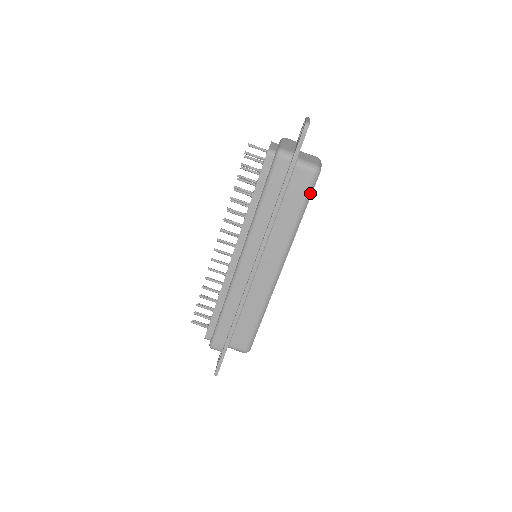
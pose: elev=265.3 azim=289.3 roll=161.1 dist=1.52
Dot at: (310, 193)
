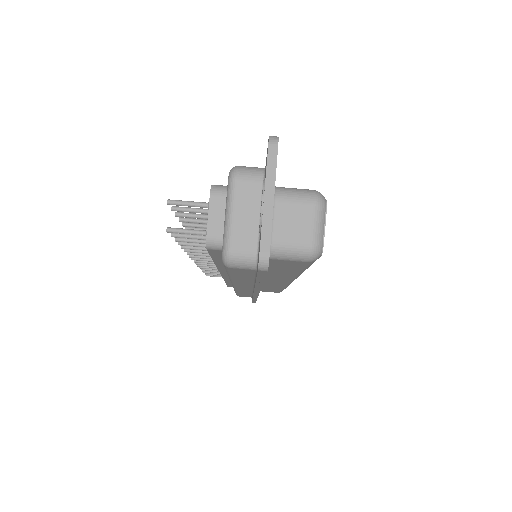
Dot at: (311, 264)
